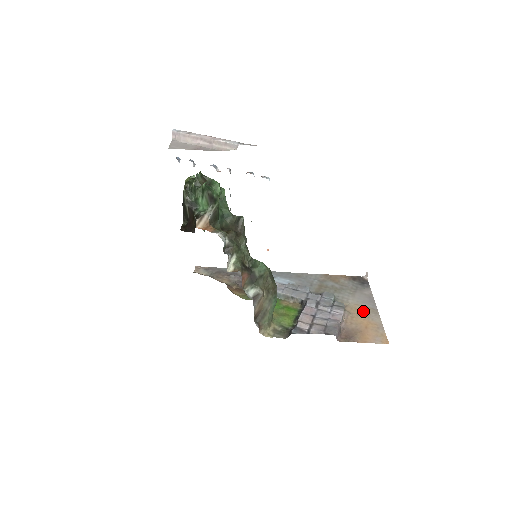
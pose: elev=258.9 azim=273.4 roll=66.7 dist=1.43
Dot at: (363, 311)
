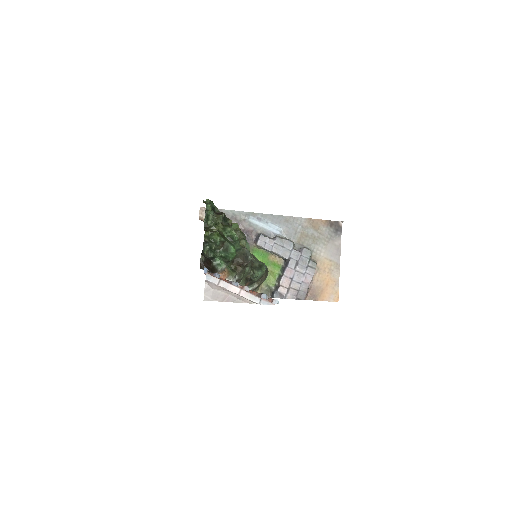
Dot at: (329, 266)
